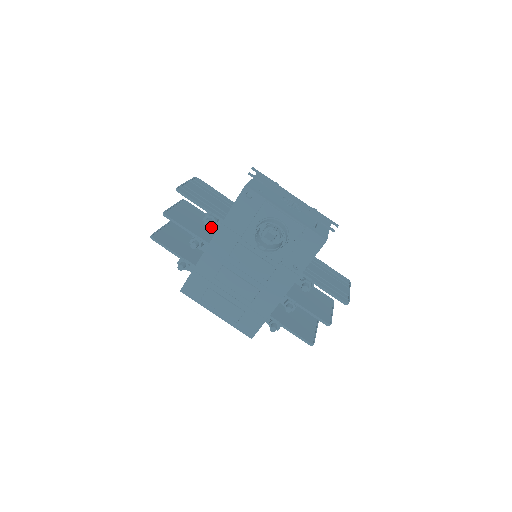
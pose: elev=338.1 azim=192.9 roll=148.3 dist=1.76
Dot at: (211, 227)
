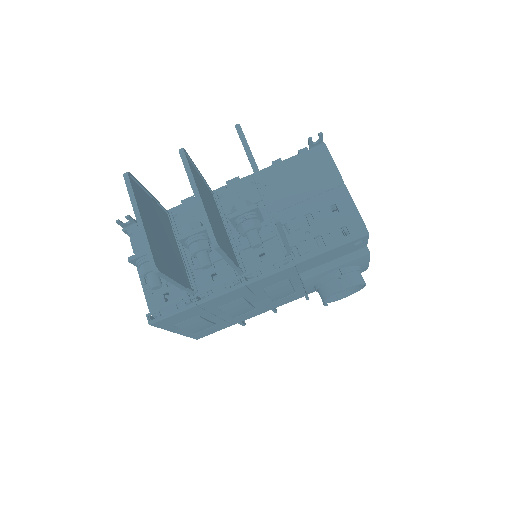
Dot at: (218, 213)
